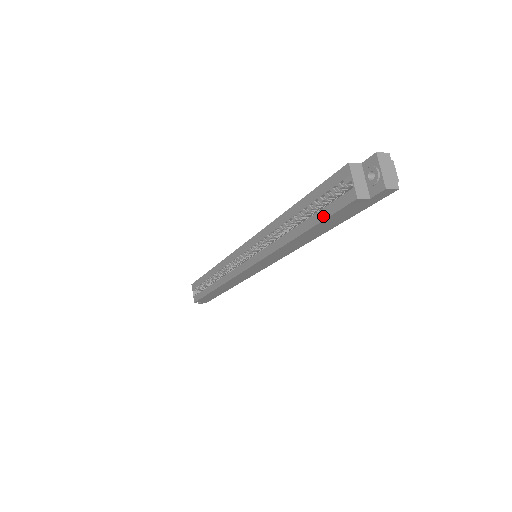
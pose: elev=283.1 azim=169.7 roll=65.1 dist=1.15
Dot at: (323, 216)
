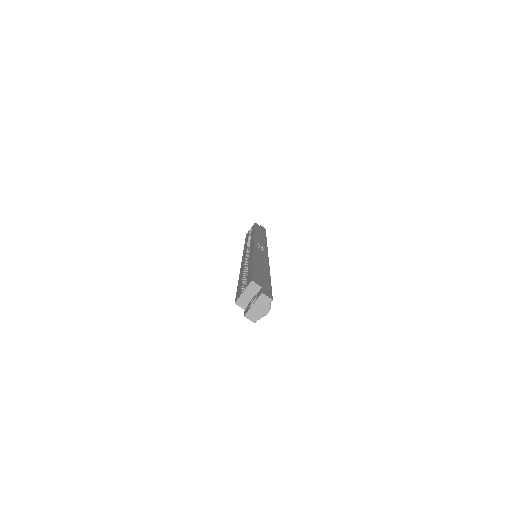
Dot at: (238, 288)
